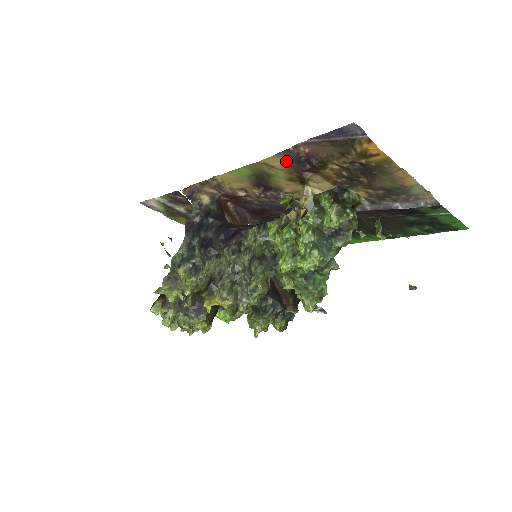
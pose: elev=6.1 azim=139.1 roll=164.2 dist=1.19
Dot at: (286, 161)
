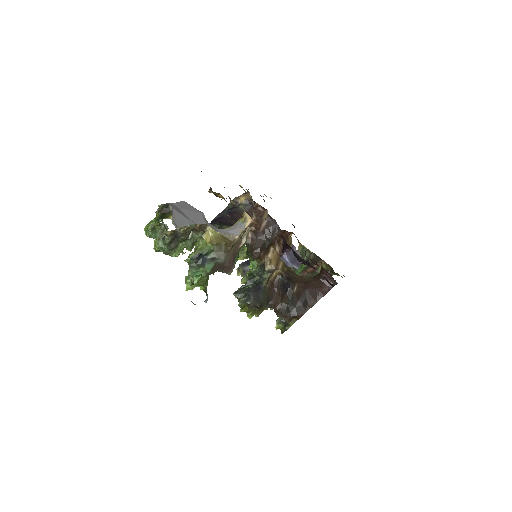
Dot at: occluded
